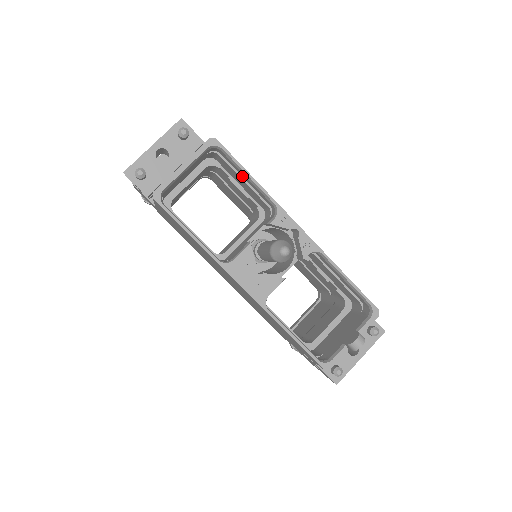
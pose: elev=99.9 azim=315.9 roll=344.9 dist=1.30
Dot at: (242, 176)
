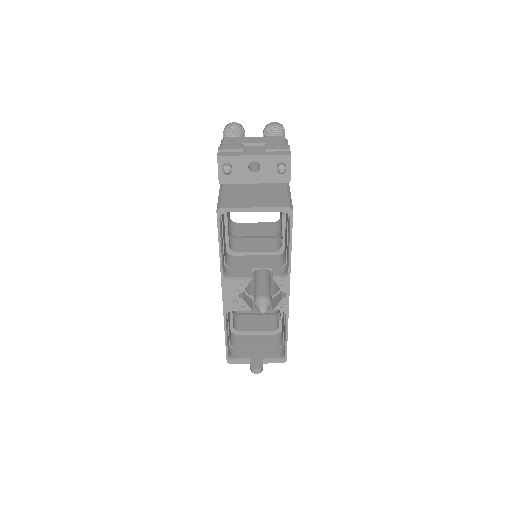
Dot at: occluded
